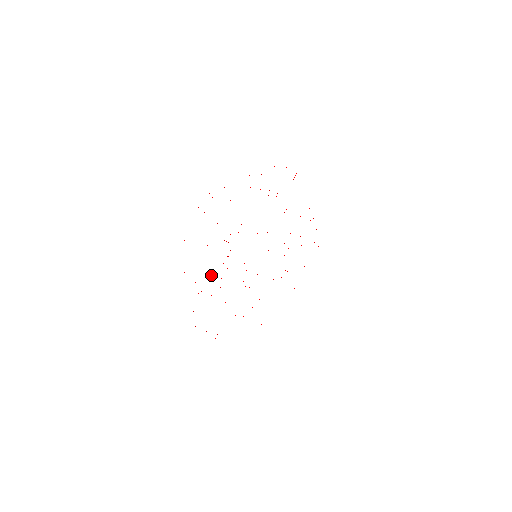
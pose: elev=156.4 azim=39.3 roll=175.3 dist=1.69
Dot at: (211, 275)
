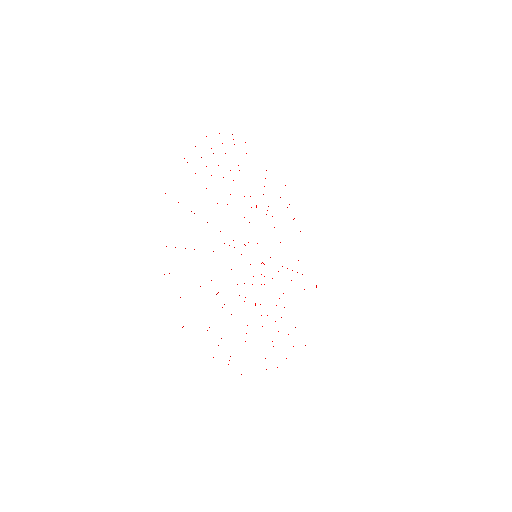
Dot at: occluded
